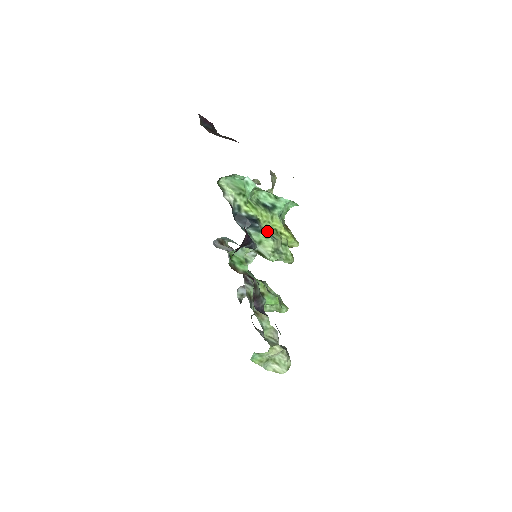
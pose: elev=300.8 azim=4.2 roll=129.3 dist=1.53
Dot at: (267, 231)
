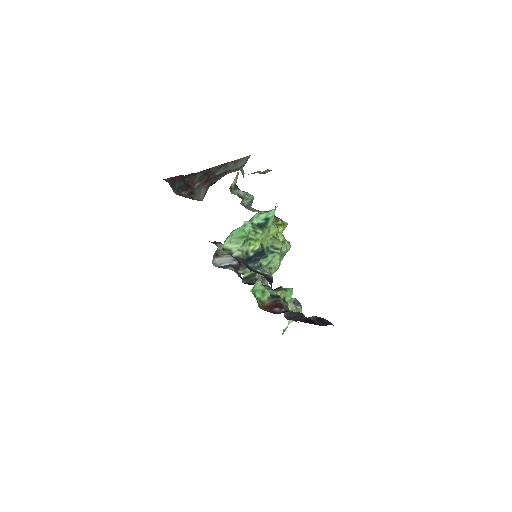
Dot at: (270, 248)
